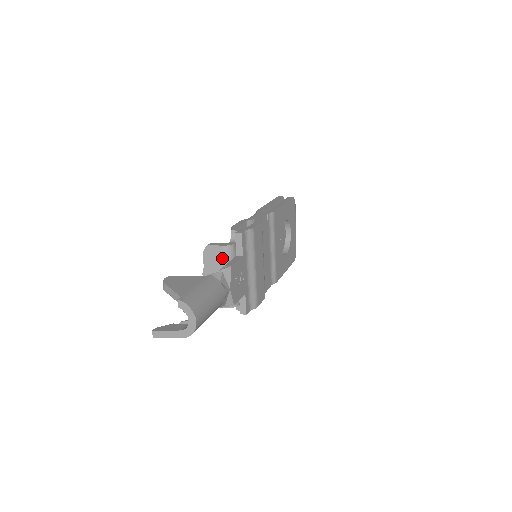
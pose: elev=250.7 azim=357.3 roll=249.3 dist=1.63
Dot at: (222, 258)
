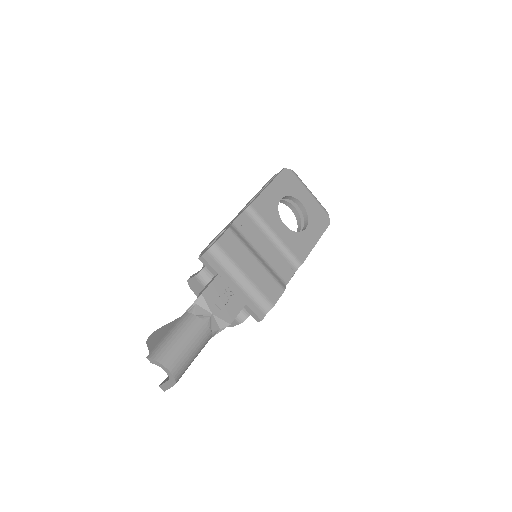
Dot at: (203, 286)
